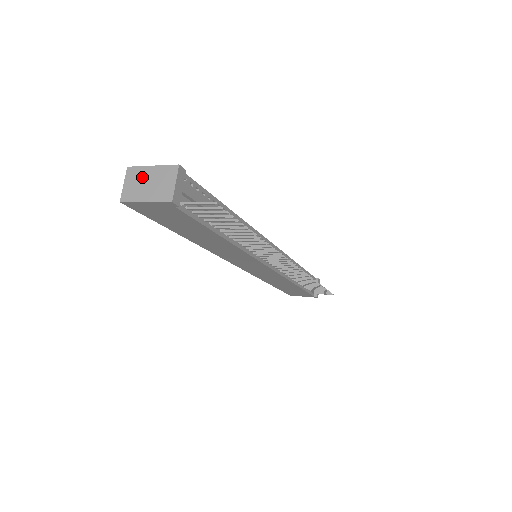
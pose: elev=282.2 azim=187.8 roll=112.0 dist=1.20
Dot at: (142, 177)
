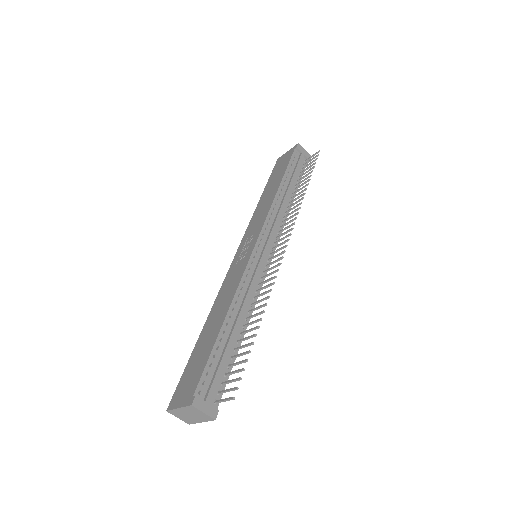
Dot at: (182, 414)
